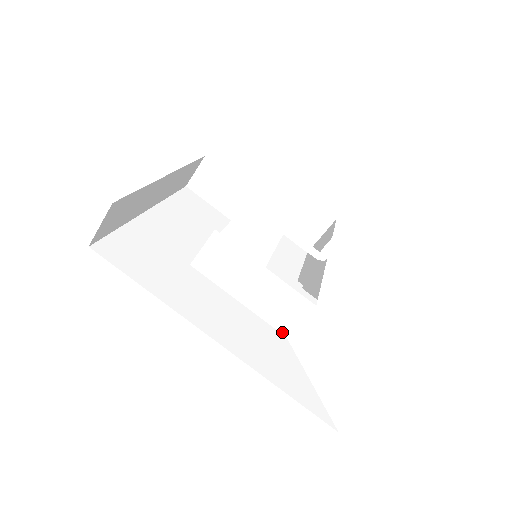
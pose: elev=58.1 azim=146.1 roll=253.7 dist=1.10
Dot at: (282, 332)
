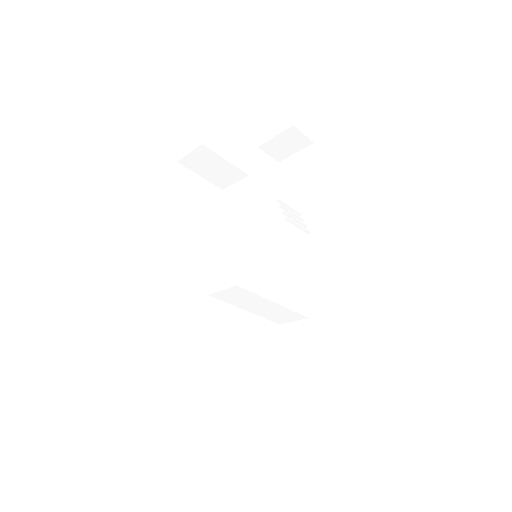
Dot at: (277, 323)
